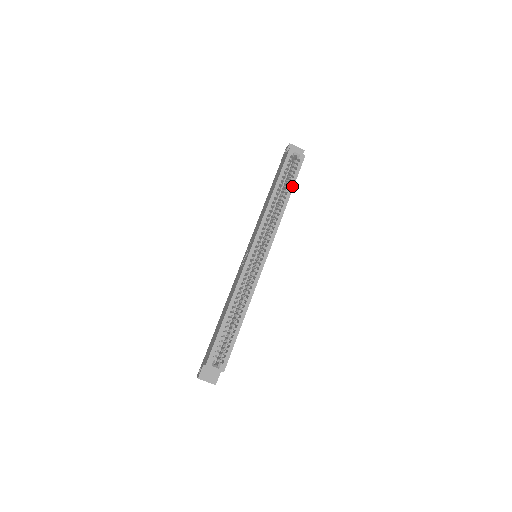
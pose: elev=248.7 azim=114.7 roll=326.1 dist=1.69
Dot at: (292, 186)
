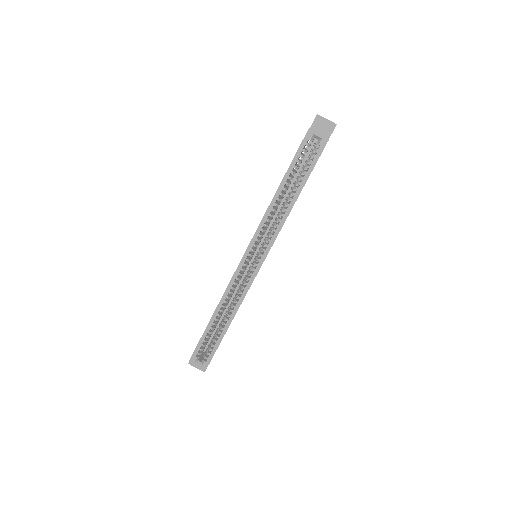
Dot at: (304, 182)
